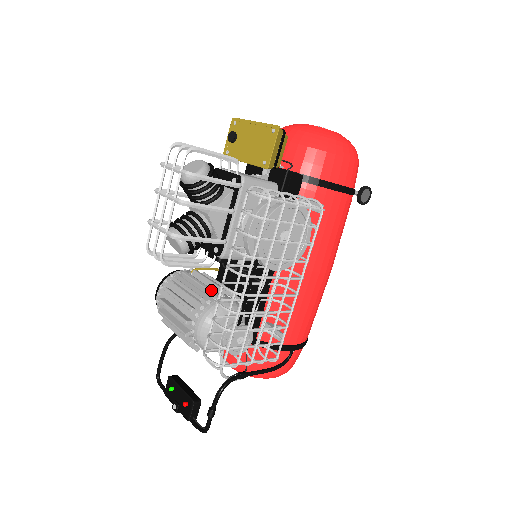
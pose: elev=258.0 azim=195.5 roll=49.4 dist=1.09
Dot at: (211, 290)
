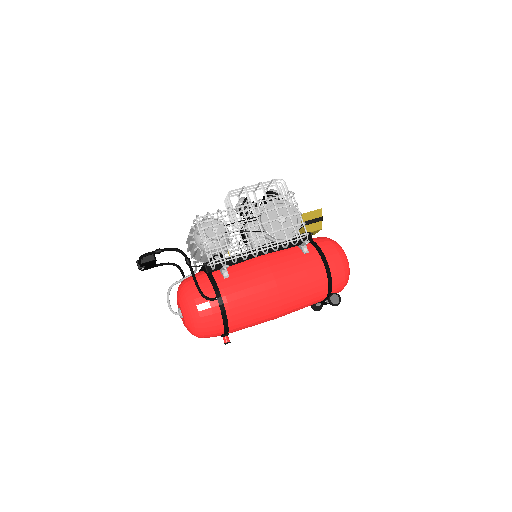
Dot at: occluded
